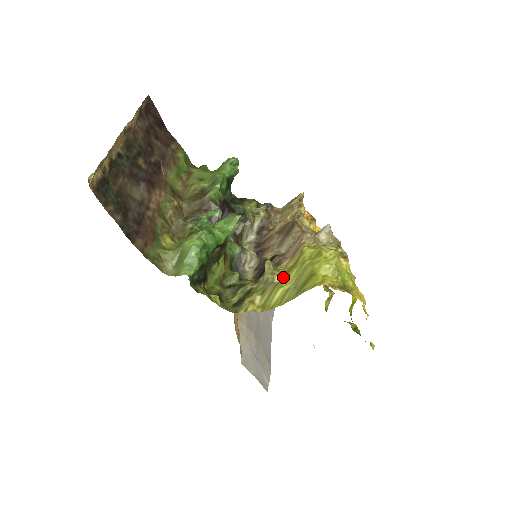
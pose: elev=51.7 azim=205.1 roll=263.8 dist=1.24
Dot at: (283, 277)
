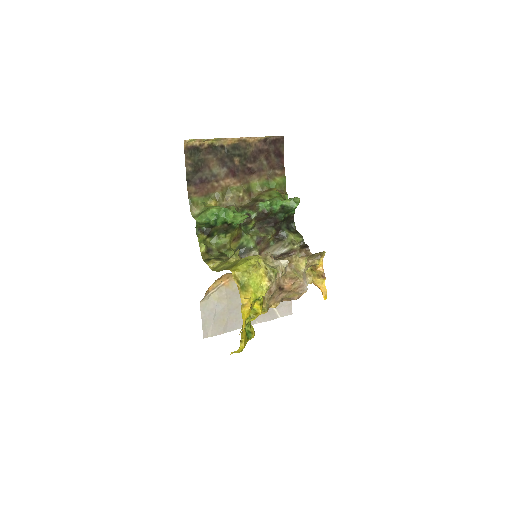
Dot at: (234, 261)
